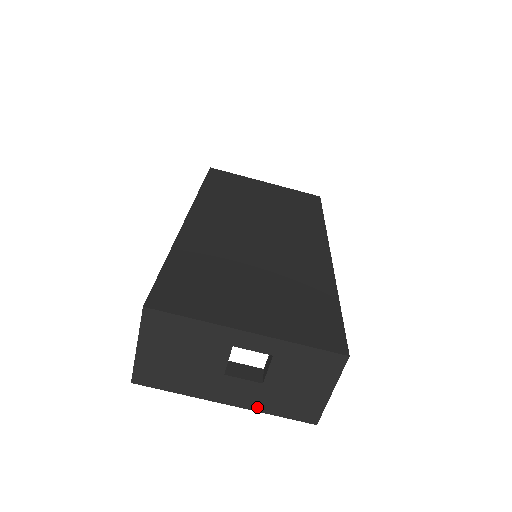
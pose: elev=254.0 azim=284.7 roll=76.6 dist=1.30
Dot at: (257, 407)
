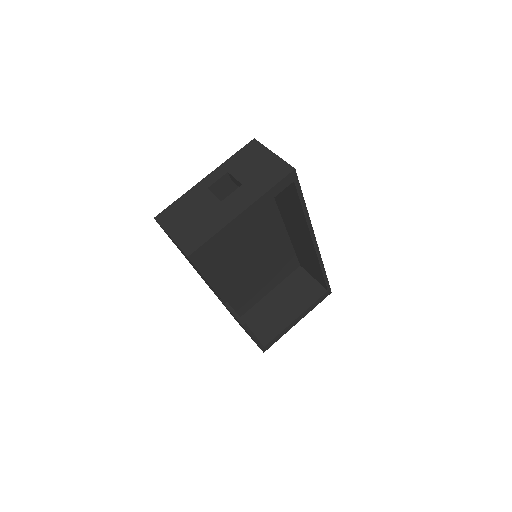
Dot at: (257, 195)
